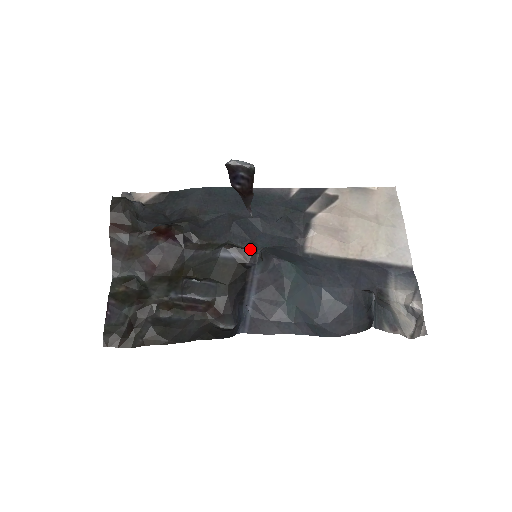
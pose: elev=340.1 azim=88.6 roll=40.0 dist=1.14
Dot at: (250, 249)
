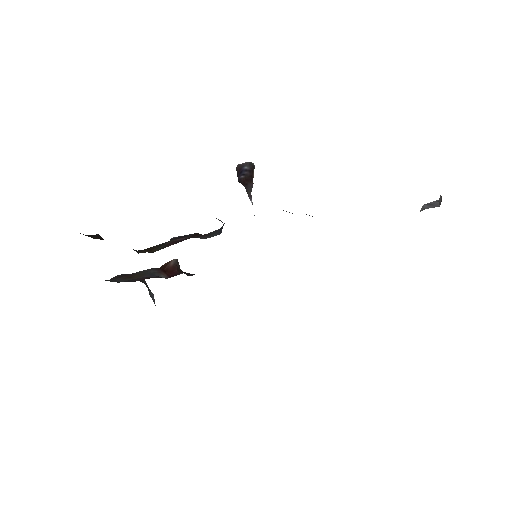
Dot at: occluded
